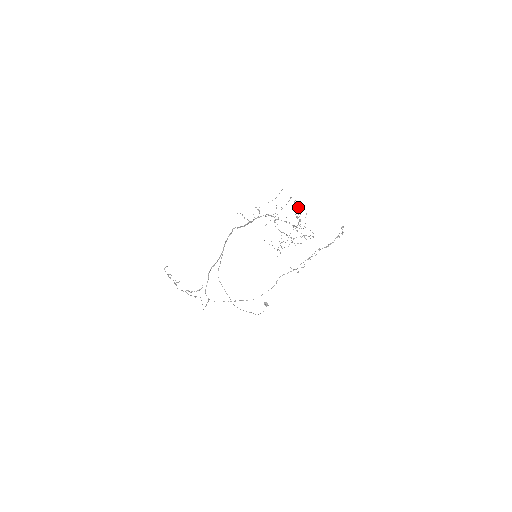
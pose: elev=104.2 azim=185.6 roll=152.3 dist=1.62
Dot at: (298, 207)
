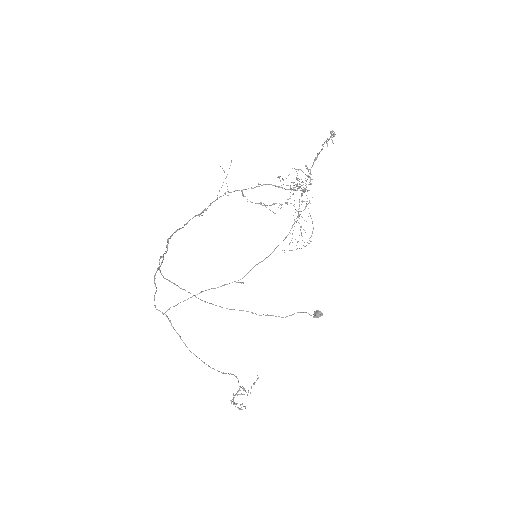
Dot at: (296, 184)
